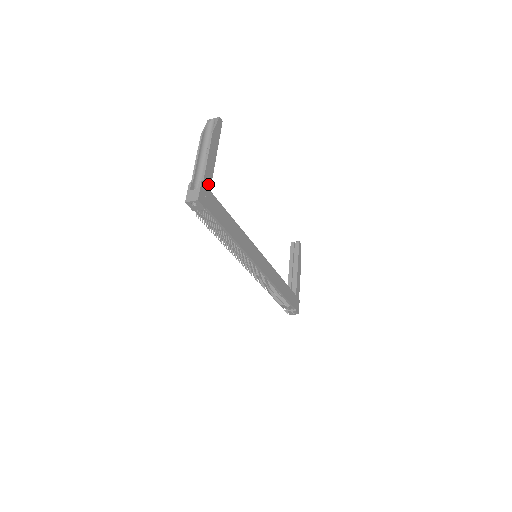
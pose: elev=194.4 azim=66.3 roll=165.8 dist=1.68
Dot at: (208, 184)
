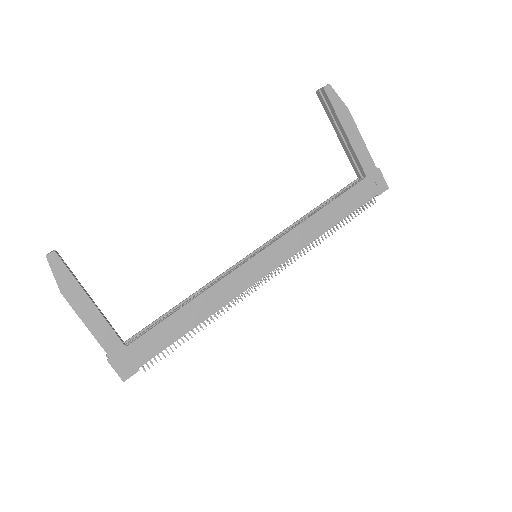
Dot at: (117, 346)
